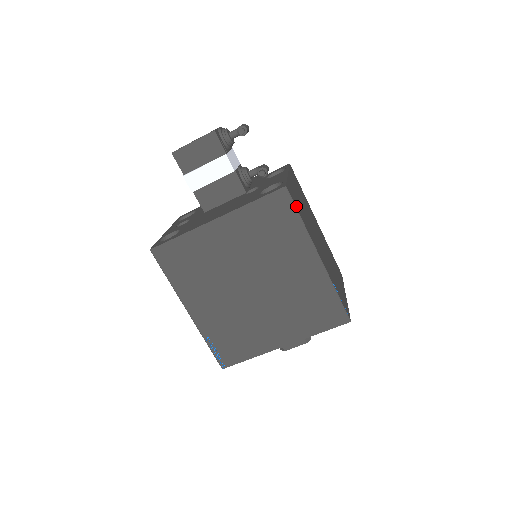
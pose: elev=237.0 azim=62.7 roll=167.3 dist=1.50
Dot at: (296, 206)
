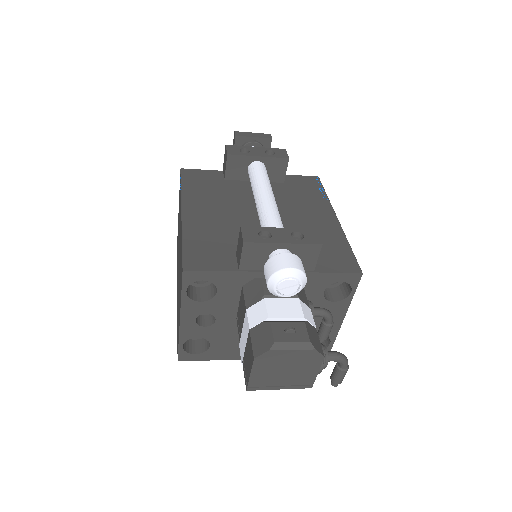
Dot at: occluded
